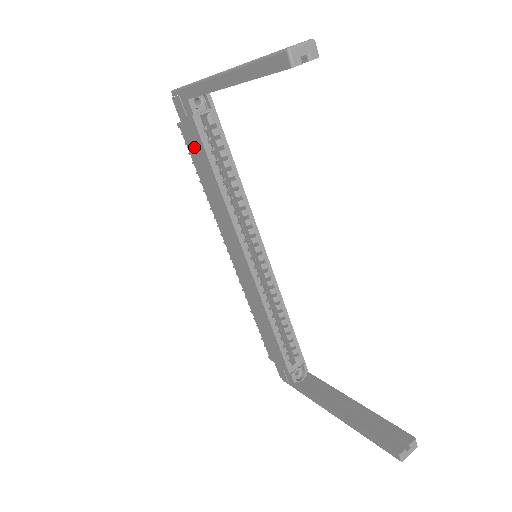
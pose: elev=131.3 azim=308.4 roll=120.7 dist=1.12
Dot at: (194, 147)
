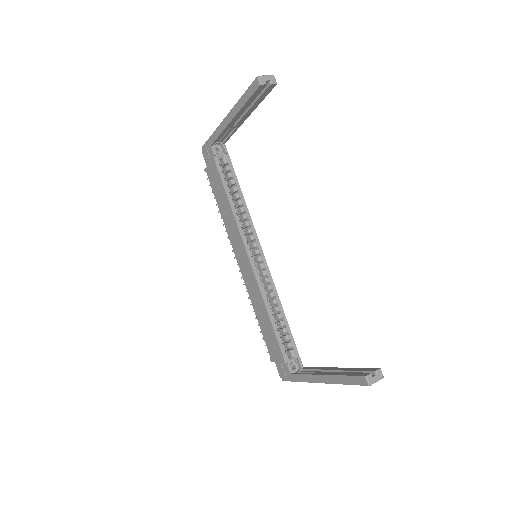
Dot at: (214, 180)
